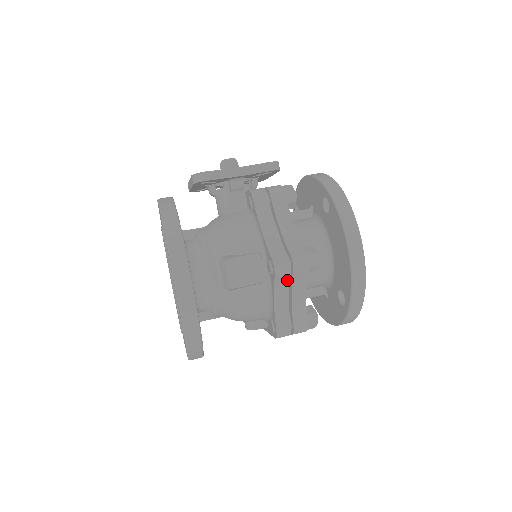
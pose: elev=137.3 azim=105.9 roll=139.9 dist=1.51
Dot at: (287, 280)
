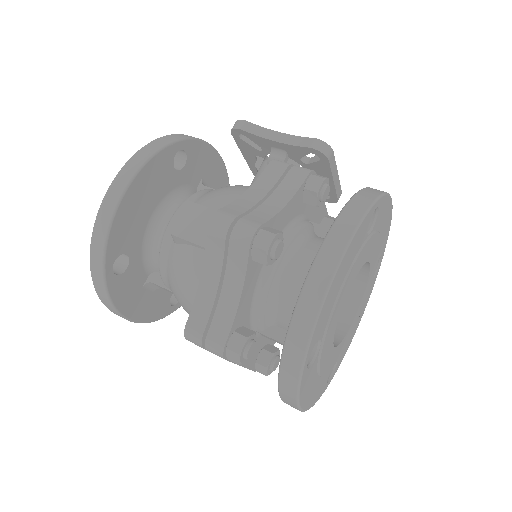
Dot at: (221, 251)
